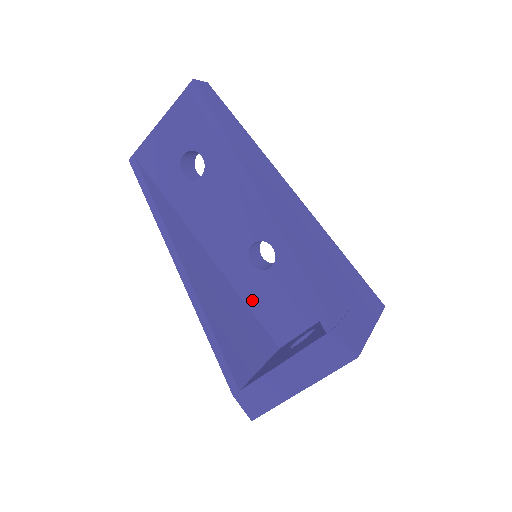
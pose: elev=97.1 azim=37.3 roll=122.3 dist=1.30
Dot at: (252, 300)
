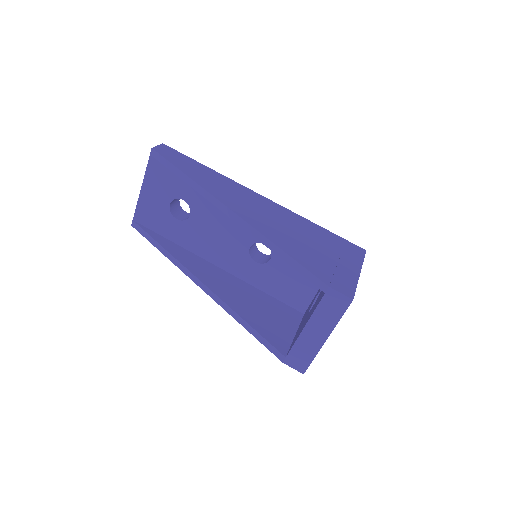
Dot at: (268, 288)
